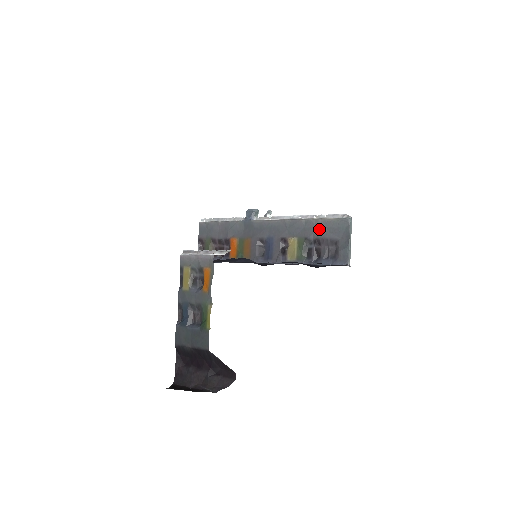
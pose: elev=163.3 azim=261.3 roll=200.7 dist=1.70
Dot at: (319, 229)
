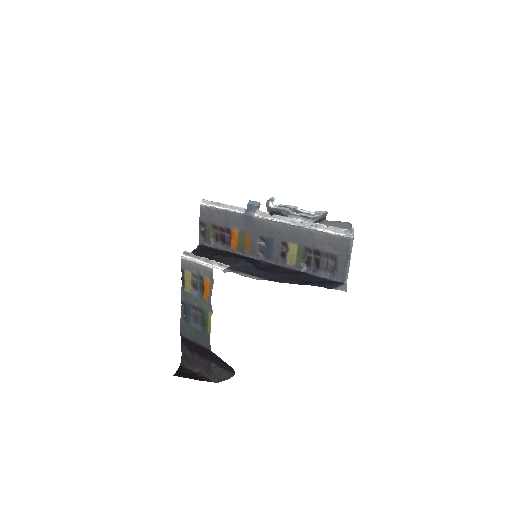
Dot at: (320, 242)
